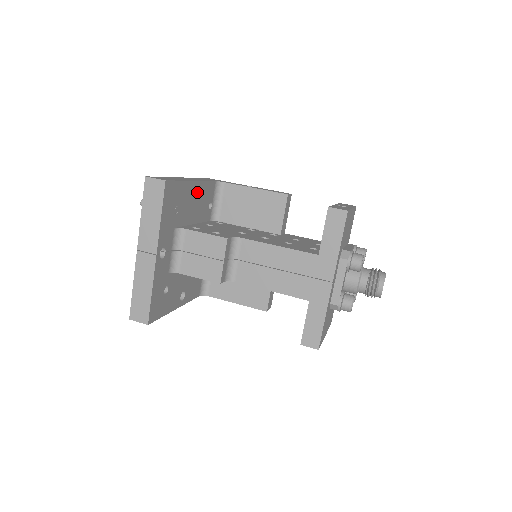
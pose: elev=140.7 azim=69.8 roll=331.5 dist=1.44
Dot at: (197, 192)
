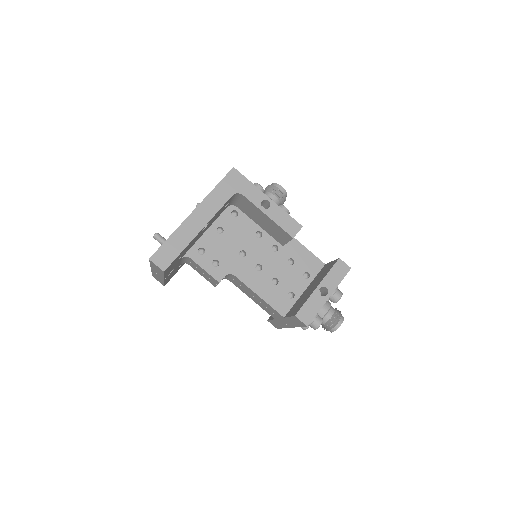
Dot at: occluded
